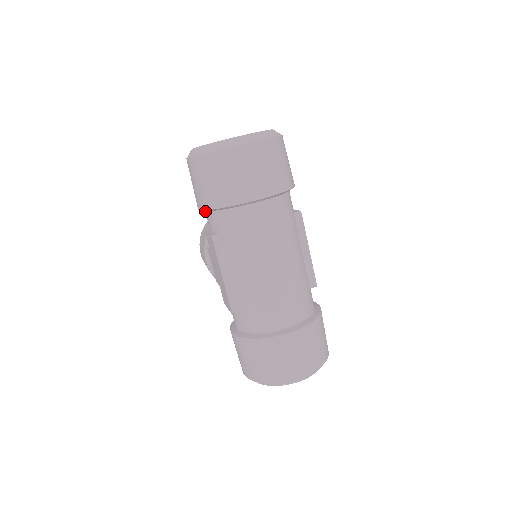
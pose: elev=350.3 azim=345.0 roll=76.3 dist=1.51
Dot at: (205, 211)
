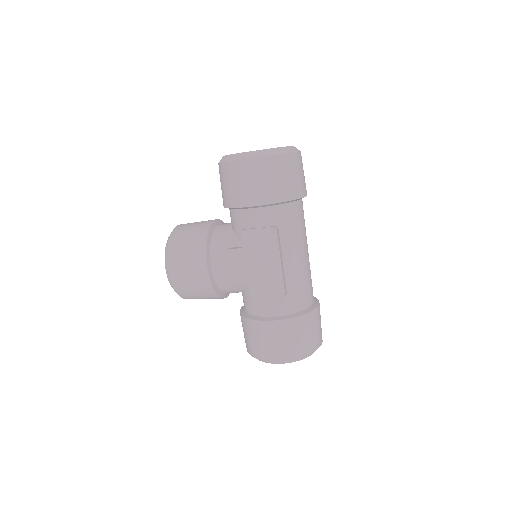
Dot at: (255, 208)
